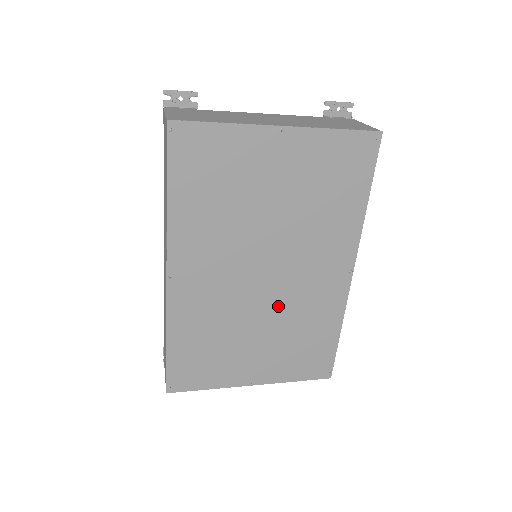
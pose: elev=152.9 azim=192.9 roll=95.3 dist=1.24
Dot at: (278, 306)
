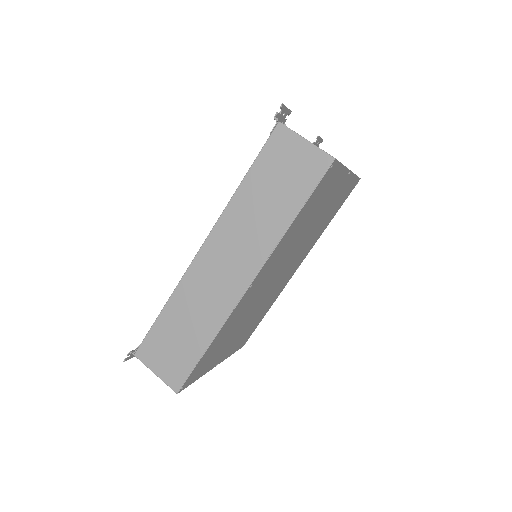
Dot at: (265, 298)
